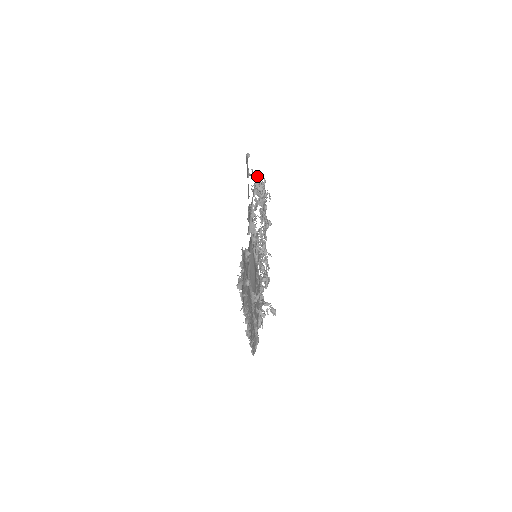
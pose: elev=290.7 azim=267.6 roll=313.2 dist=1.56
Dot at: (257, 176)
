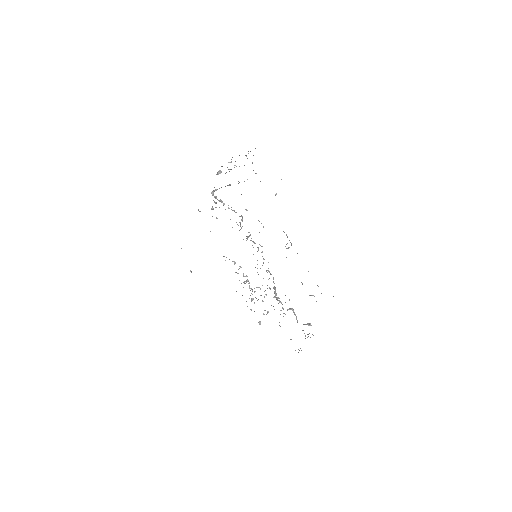
Dot at: occluded
